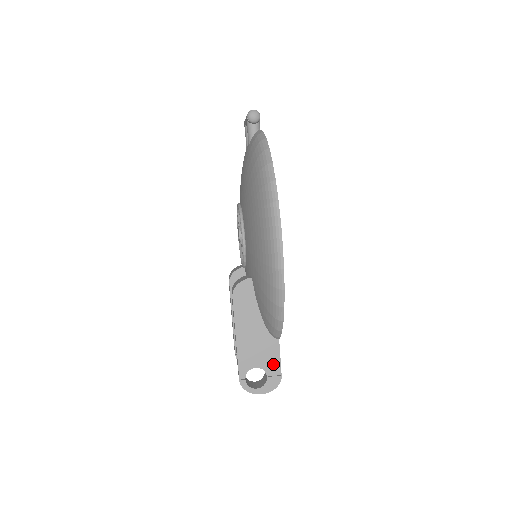
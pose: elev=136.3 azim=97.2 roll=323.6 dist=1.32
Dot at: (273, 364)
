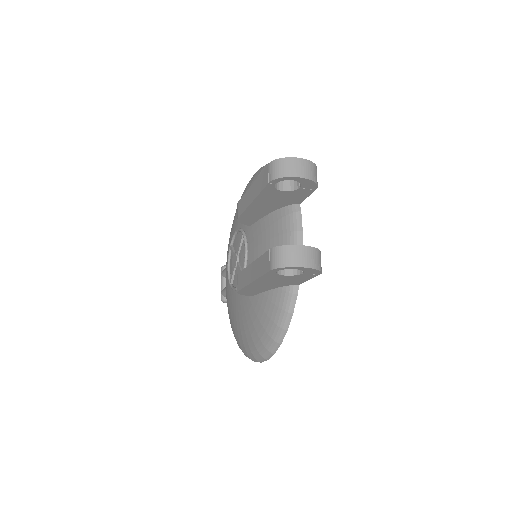
Dot at: occluded
